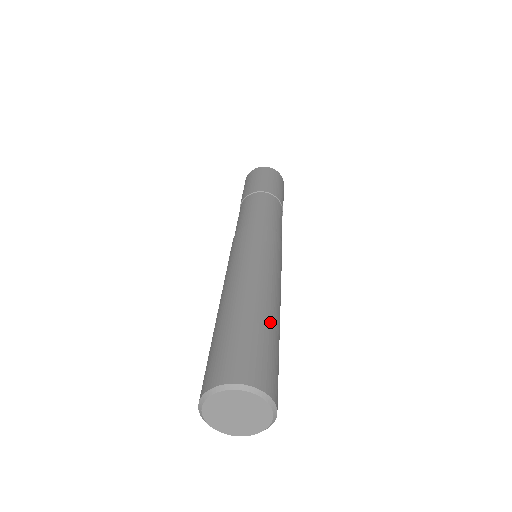
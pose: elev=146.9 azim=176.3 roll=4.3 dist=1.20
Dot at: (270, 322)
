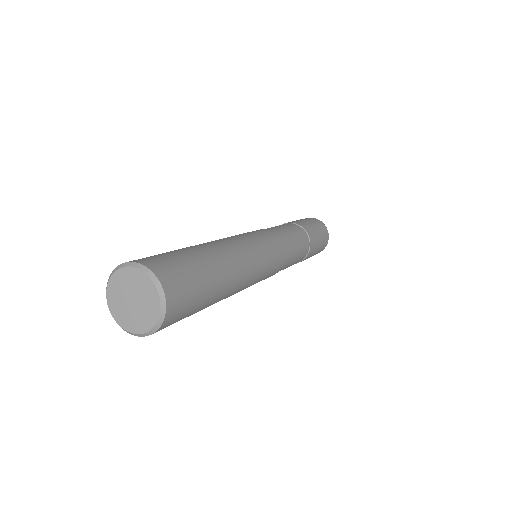
Dot at: (219, 290)
